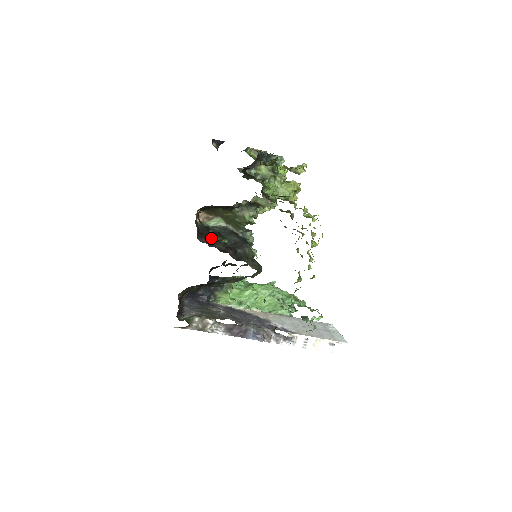
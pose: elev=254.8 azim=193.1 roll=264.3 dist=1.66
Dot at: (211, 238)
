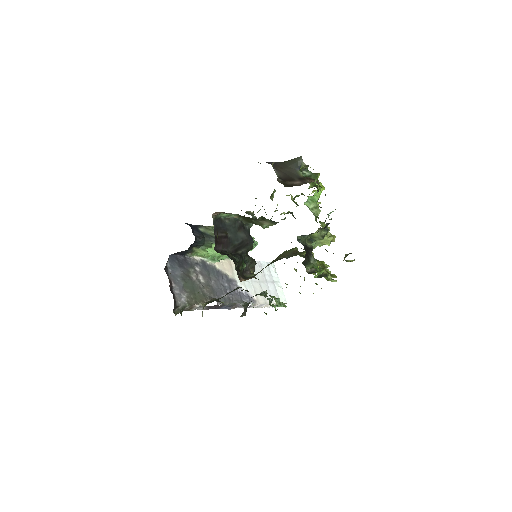
Dot at: (224, 242)
